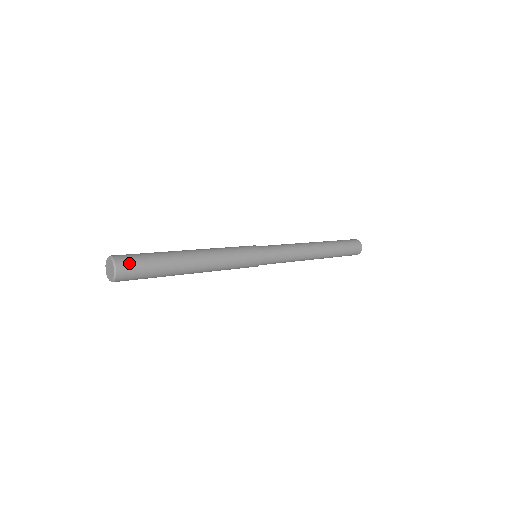
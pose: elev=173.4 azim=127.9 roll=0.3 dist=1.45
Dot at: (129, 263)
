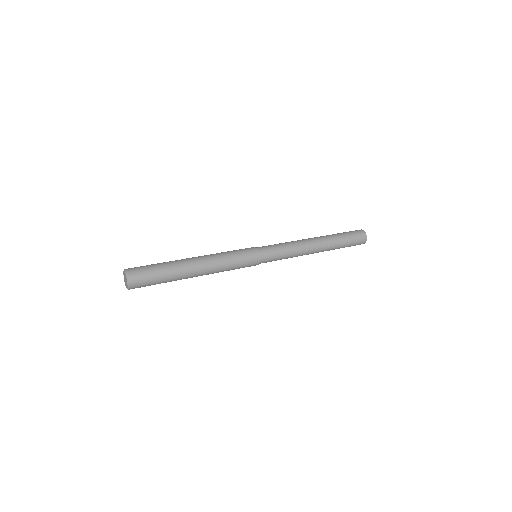
Dot at: (139, 276)
